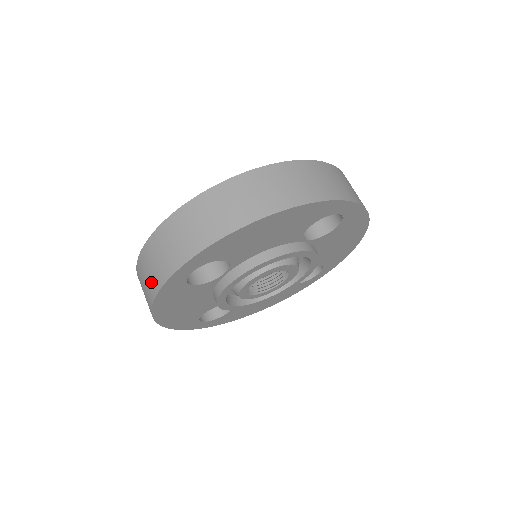
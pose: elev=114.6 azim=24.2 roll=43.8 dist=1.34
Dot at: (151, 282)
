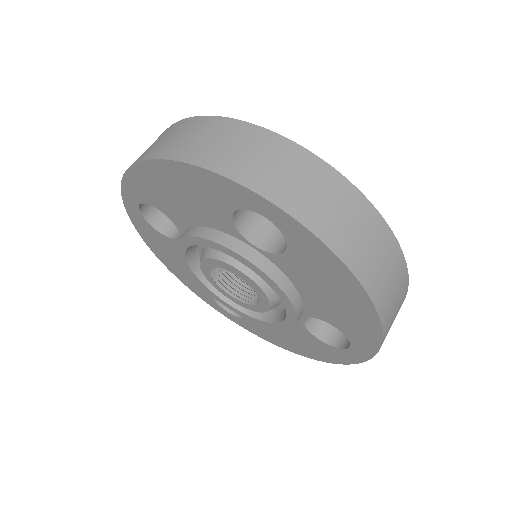
Dot at: occluded
